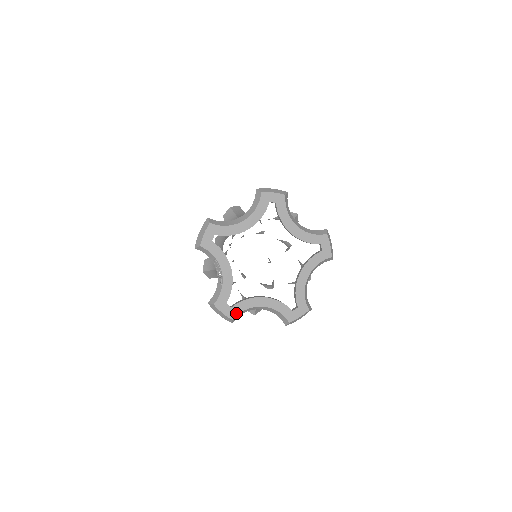
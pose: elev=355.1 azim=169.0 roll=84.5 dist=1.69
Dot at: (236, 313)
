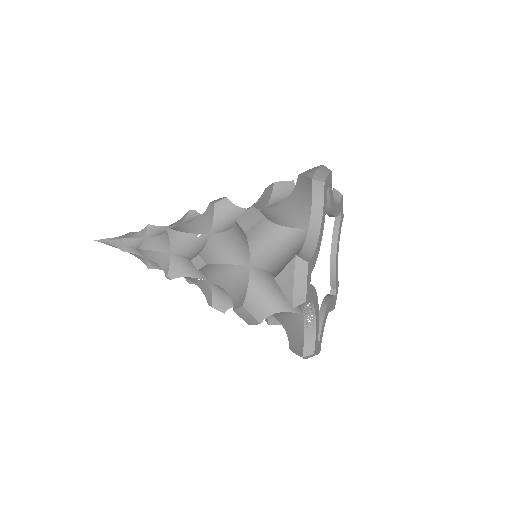
Dot at: (321, 342)
